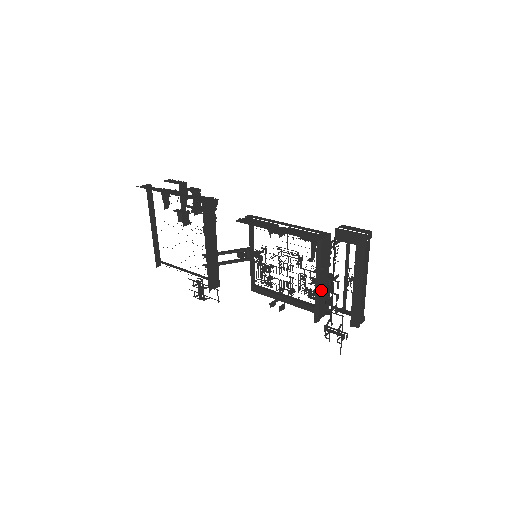
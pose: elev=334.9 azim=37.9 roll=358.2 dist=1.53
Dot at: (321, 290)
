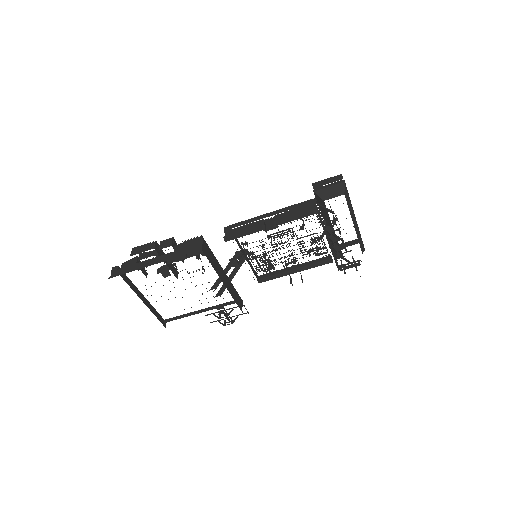
Dot at: occluded
